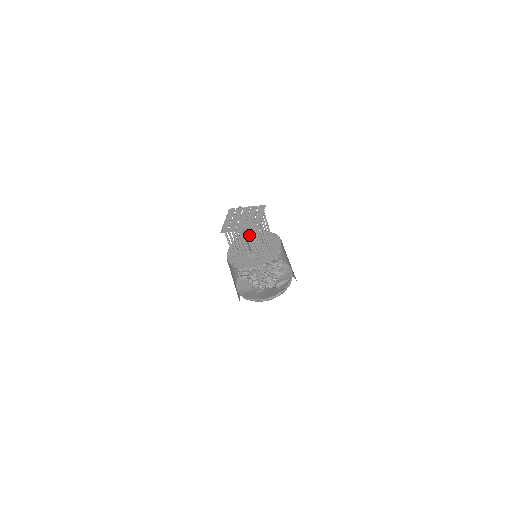
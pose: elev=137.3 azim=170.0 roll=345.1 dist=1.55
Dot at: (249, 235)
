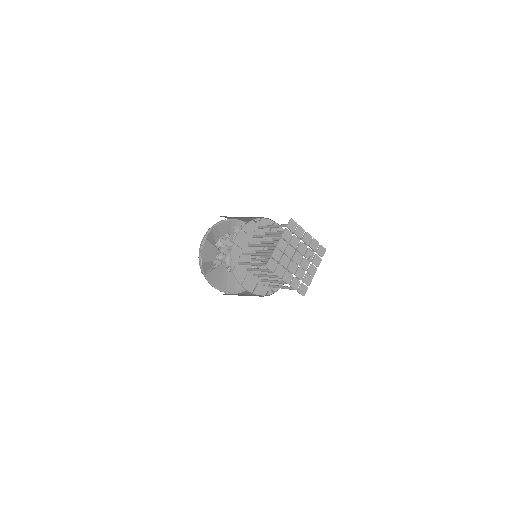
Dot at: occluded
